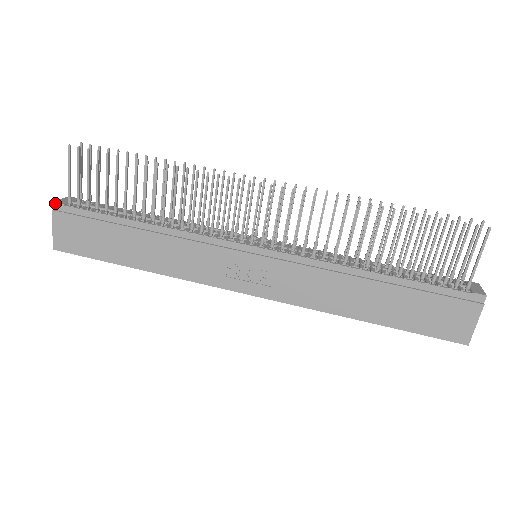
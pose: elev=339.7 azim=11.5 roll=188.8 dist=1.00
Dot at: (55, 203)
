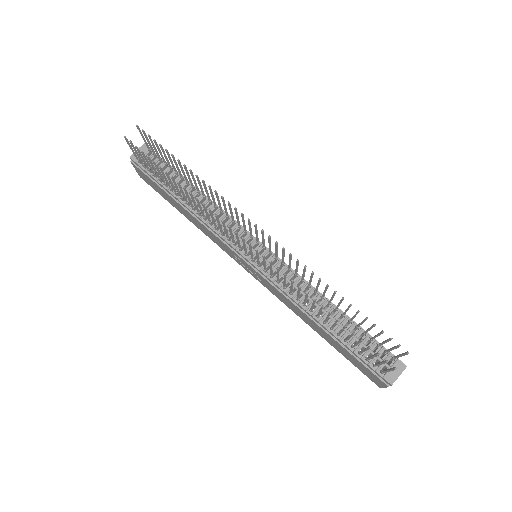
Dot at: (130, 158)
